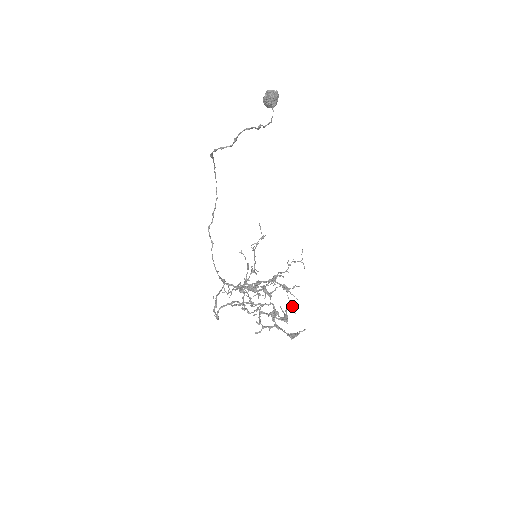
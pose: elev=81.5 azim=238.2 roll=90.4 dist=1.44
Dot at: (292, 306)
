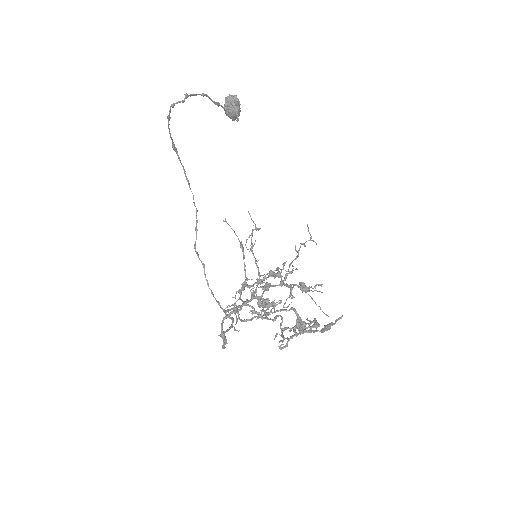
Dot at: occluded
